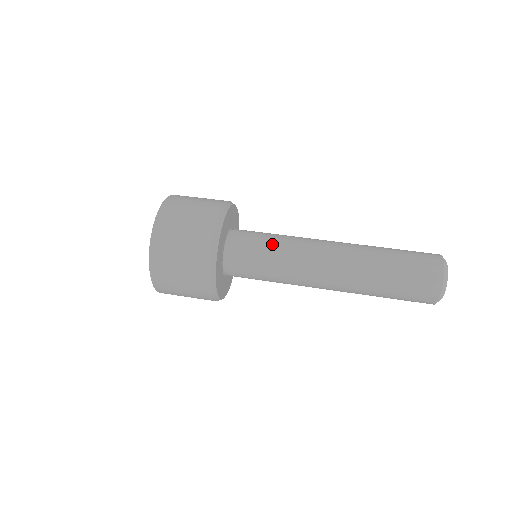
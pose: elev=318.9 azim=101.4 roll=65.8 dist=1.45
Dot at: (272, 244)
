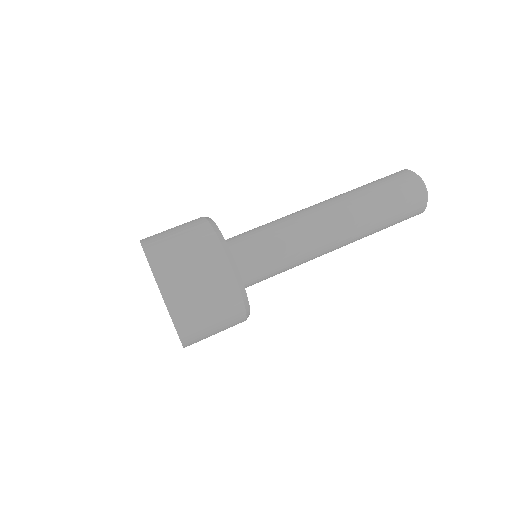
Dot at: (271, 231)
